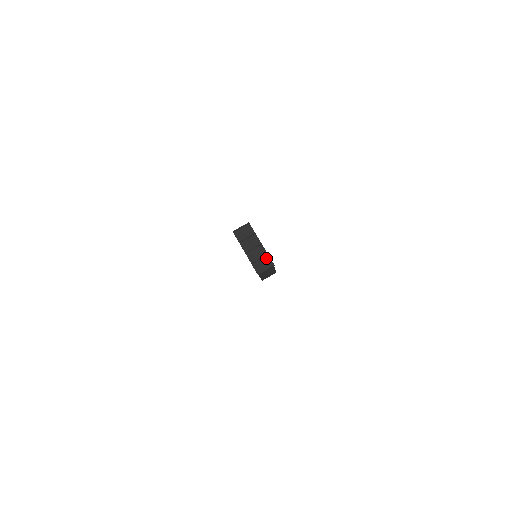
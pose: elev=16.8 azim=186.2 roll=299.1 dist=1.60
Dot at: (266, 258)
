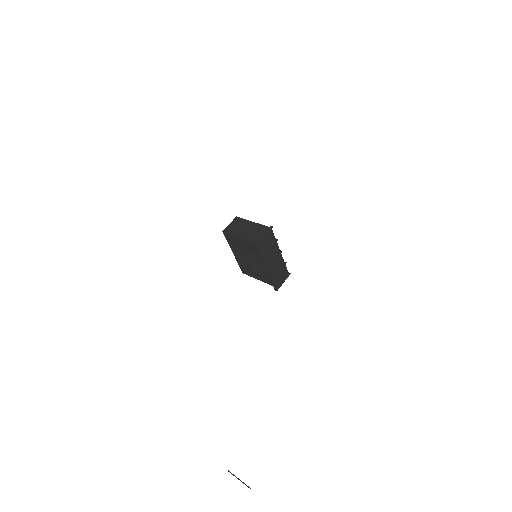
Dot at: (283, 267)
